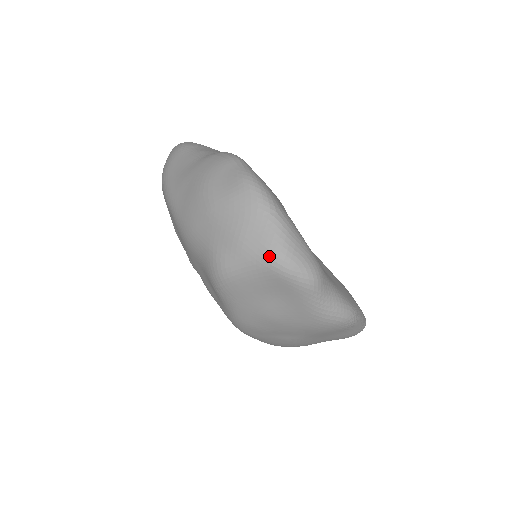
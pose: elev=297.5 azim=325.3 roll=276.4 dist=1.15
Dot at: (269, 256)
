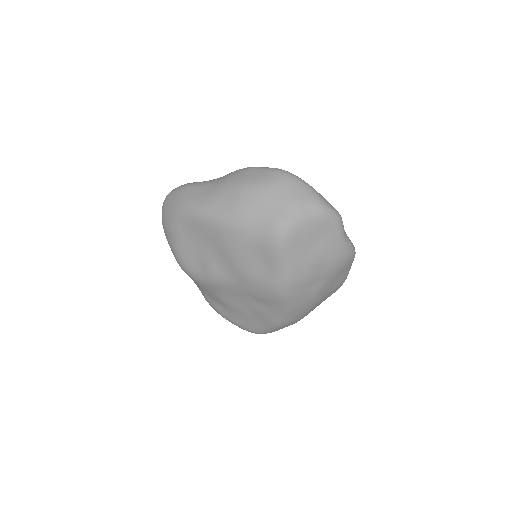
Dot at: (316, 205)
